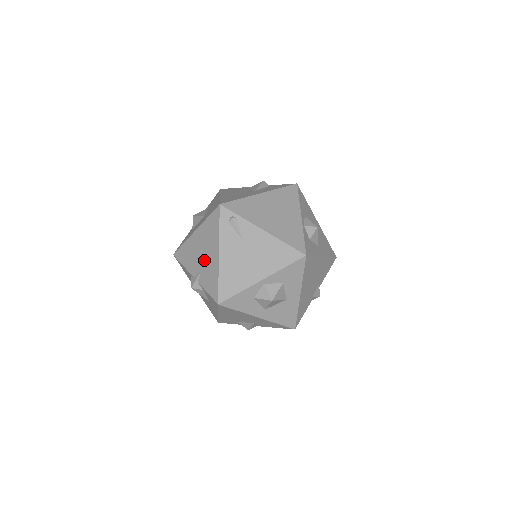
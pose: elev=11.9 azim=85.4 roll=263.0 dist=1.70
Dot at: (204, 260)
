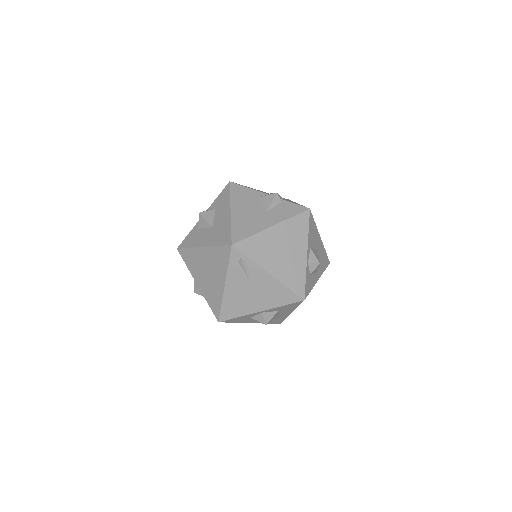
Dot at: (209, 279)
